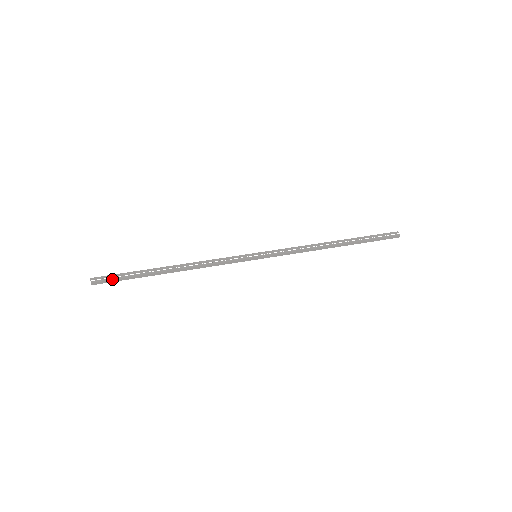
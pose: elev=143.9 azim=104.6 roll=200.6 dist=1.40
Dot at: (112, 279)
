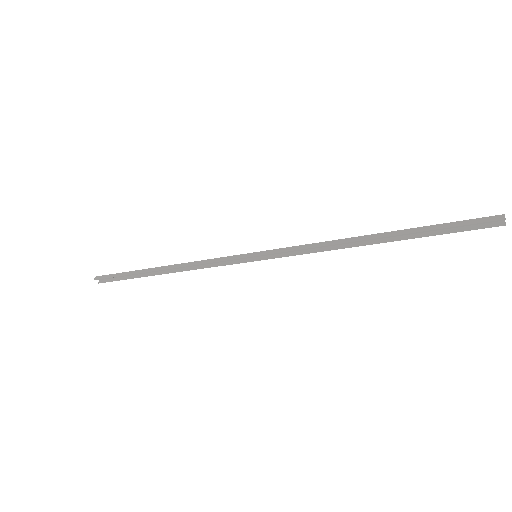
Dot at: (112, 274)
